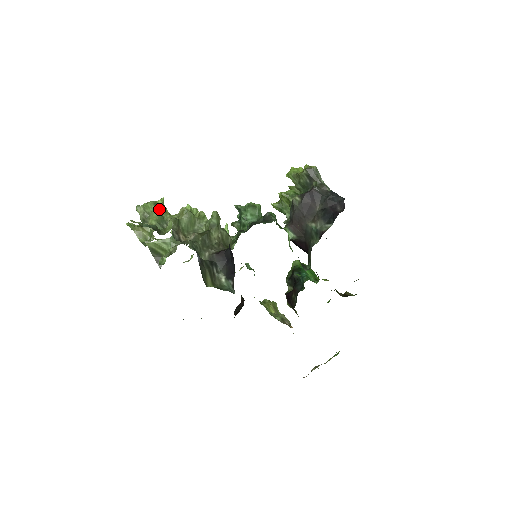
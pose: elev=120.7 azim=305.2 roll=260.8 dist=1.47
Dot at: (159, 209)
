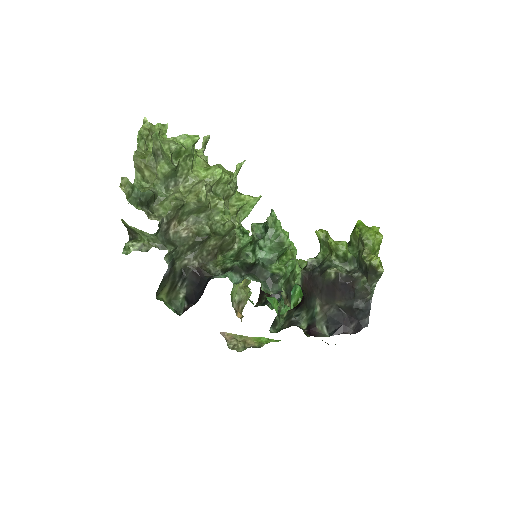
Dot at: (178, 160)
